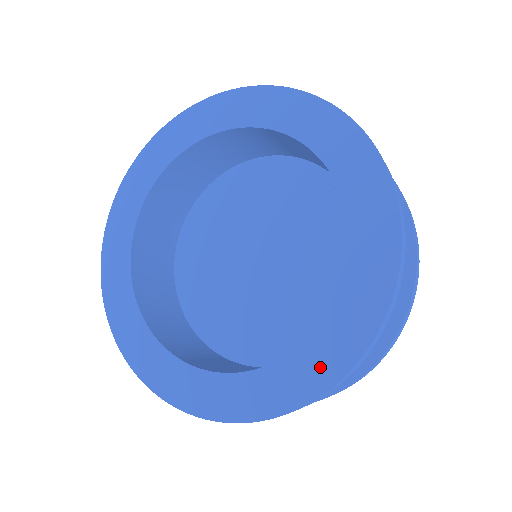
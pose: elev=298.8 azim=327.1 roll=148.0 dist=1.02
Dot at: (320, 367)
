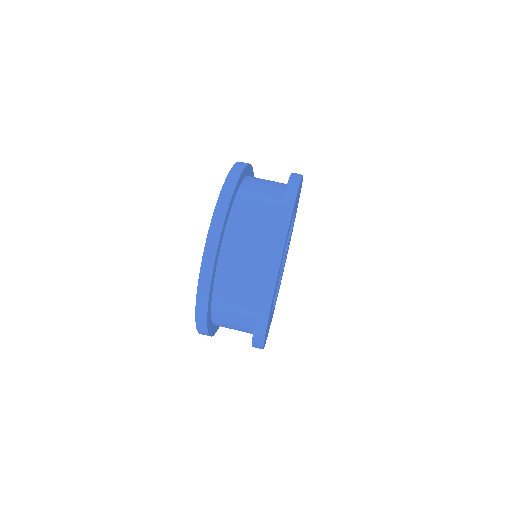
Dot at: occluded
